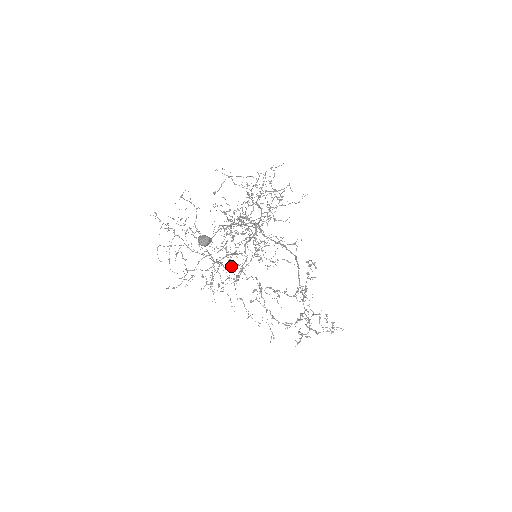
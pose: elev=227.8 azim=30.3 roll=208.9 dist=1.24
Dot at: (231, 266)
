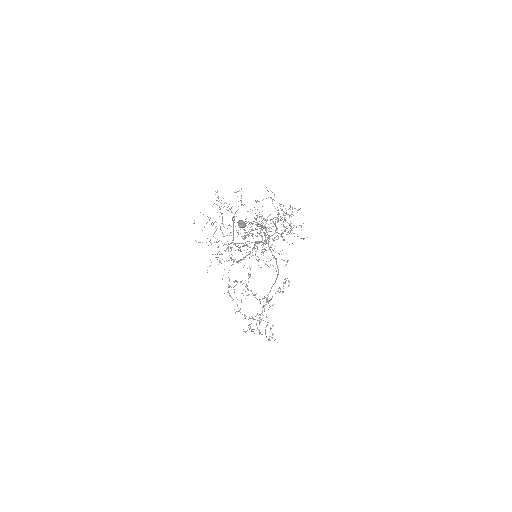
Dot at: occluded
